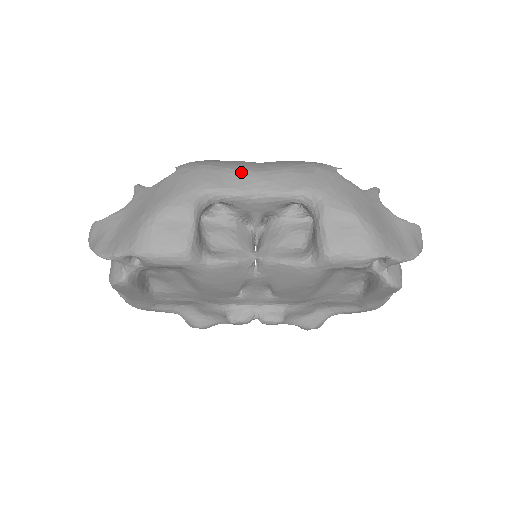
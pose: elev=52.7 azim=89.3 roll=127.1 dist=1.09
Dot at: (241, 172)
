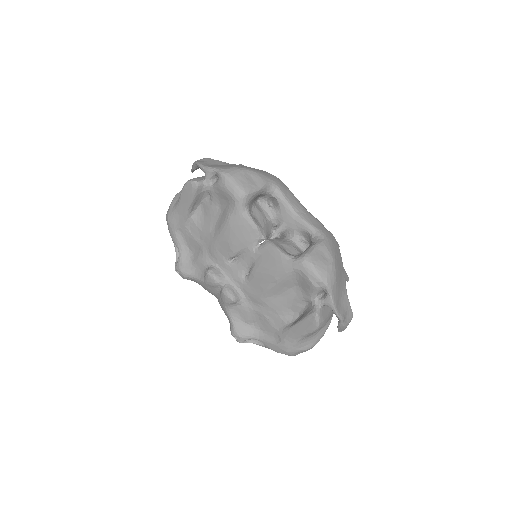
Dot at: (297, 200)
